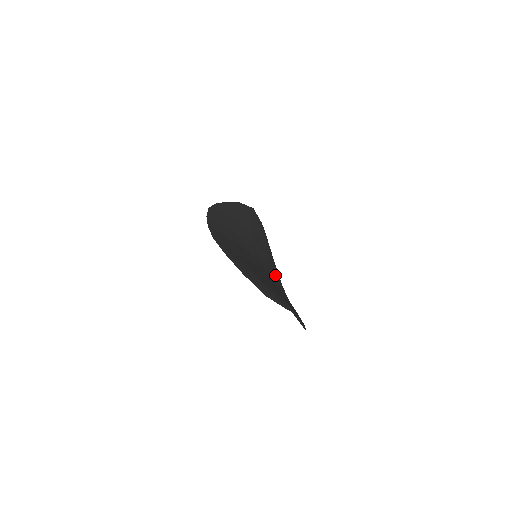
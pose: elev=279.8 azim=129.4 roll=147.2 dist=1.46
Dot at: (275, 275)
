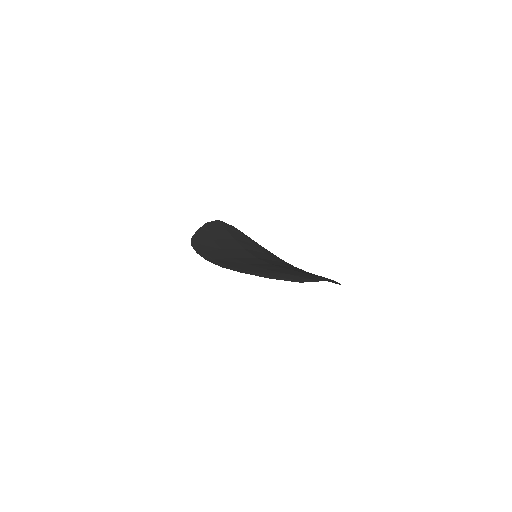
Dot at: (277, 259)
